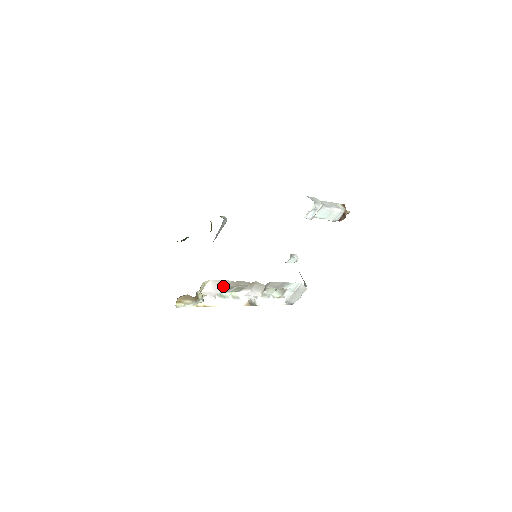
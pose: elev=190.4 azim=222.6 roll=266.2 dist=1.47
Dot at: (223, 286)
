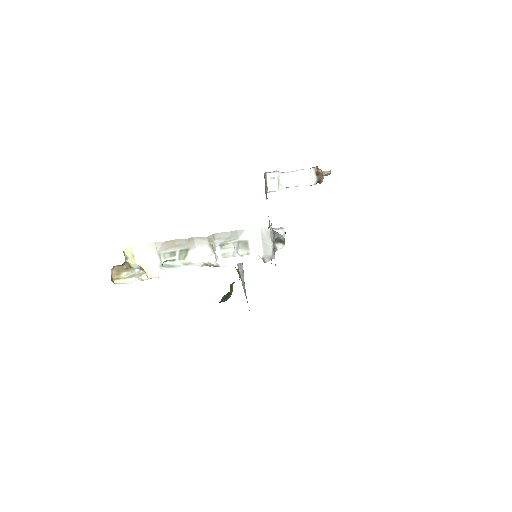
Dot at: (157, 251)
